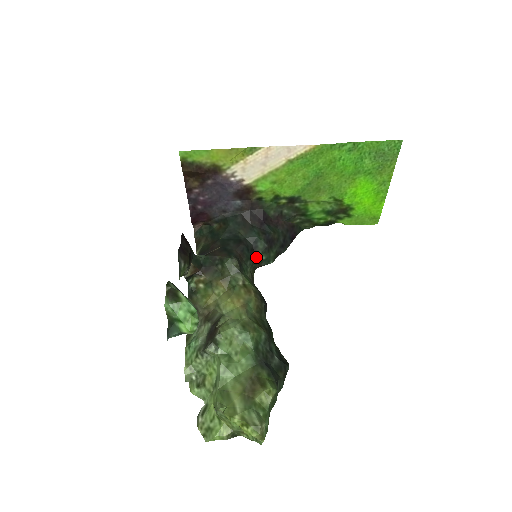
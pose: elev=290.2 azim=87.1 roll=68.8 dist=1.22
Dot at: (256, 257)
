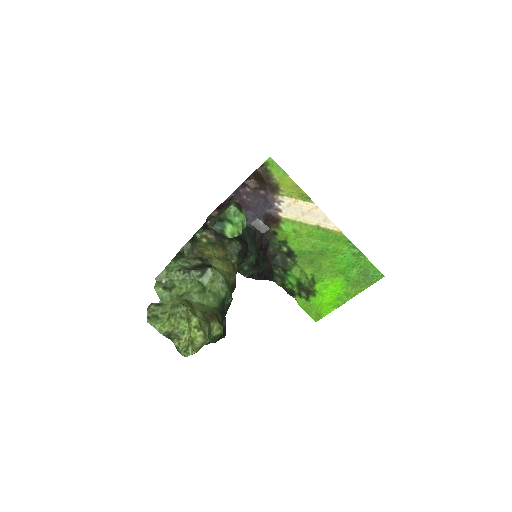
Dot at: (243, 262)
